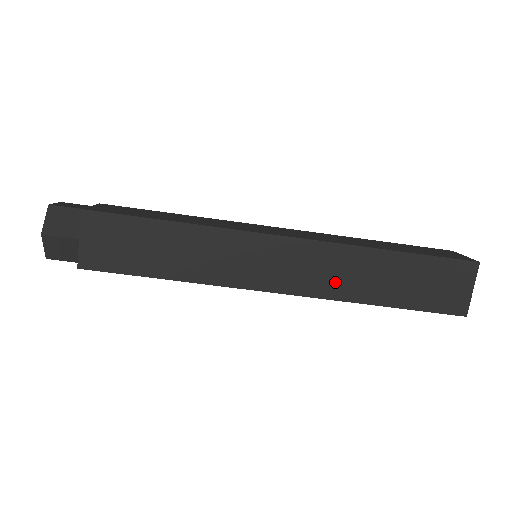
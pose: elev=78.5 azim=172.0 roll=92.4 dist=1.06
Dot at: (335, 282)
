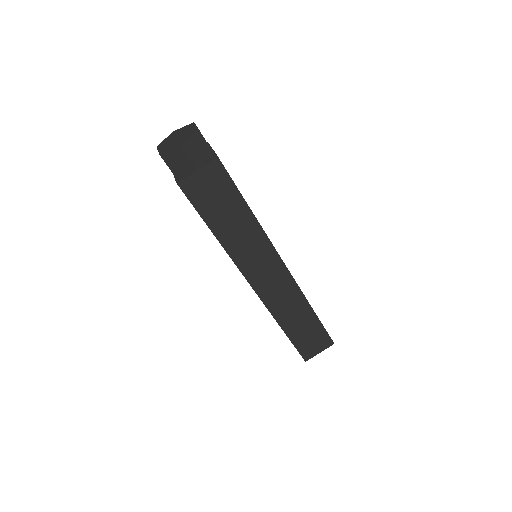
Dot at: (280, 305)
